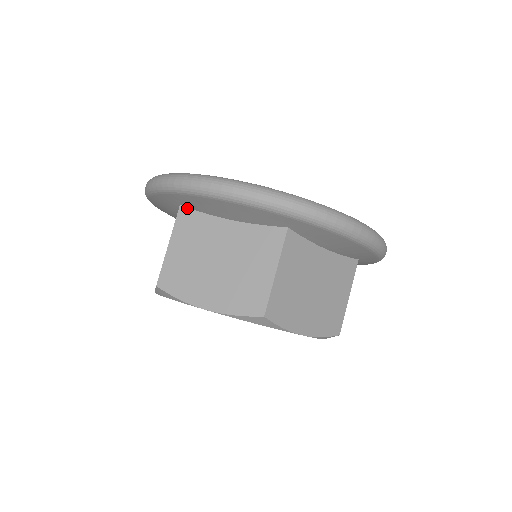
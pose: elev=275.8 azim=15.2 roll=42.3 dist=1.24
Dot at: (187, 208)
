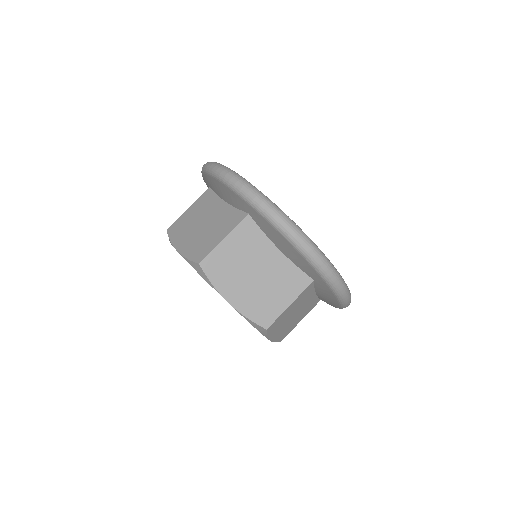
Dot at: (211, 190)
